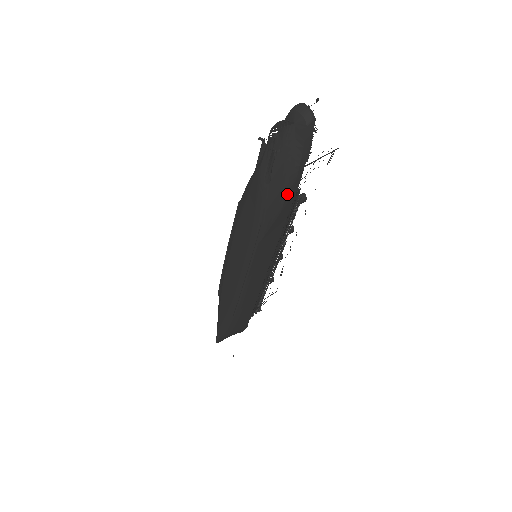
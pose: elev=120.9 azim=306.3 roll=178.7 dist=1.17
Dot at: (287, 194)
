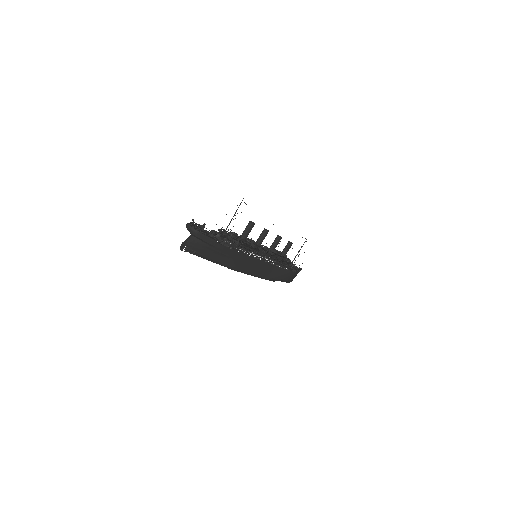
Dot at: (224, 253)
